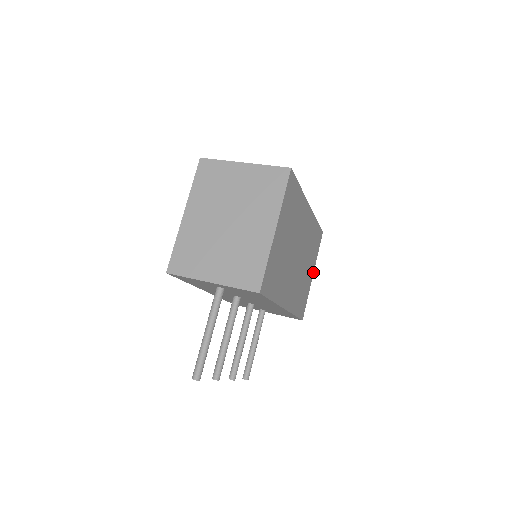
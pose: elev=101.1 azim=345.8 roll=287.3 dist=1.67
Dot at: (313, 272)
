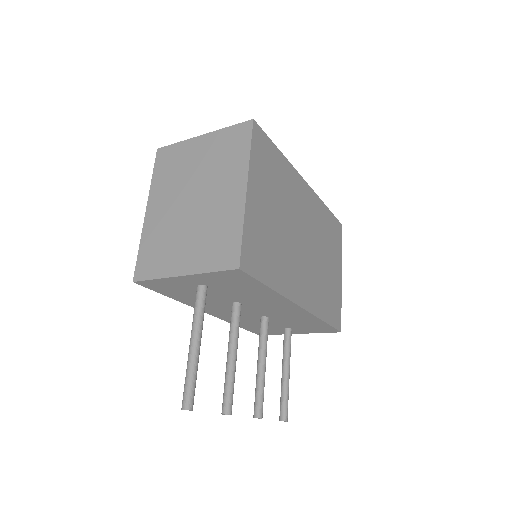
Dot at: (341, 272)
